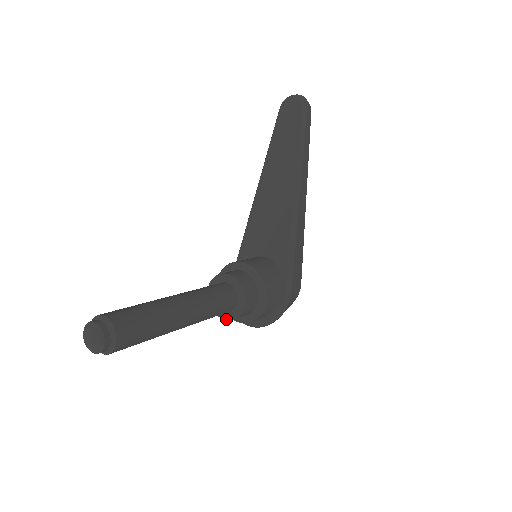
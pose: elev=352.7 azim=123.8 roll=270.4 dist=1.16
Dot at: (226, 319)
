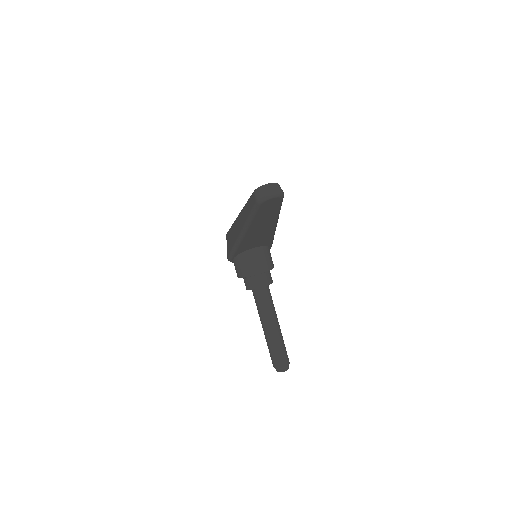
Dot at: occluded
